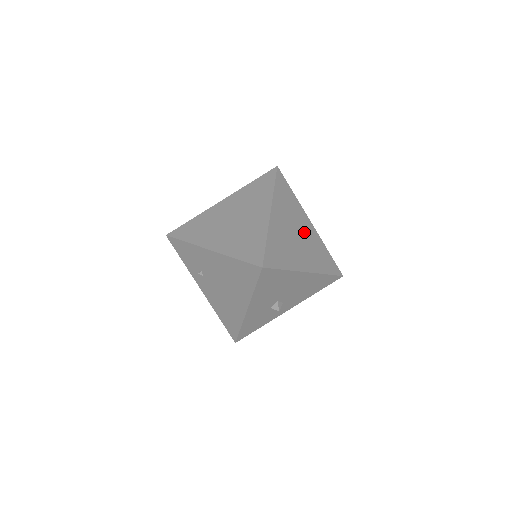
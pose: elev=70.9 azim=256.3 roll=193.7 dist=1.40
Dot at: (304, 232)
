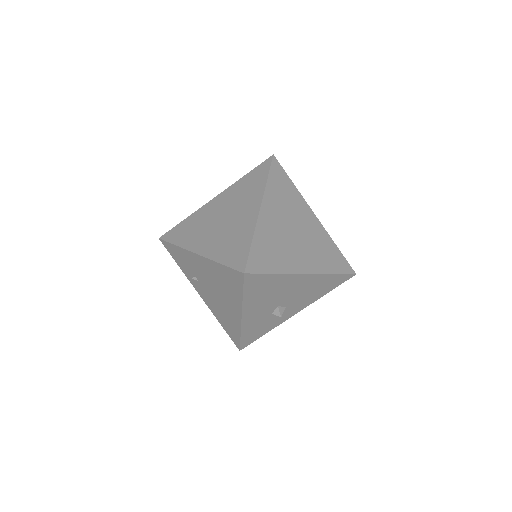
Dot at: (305, 227)
